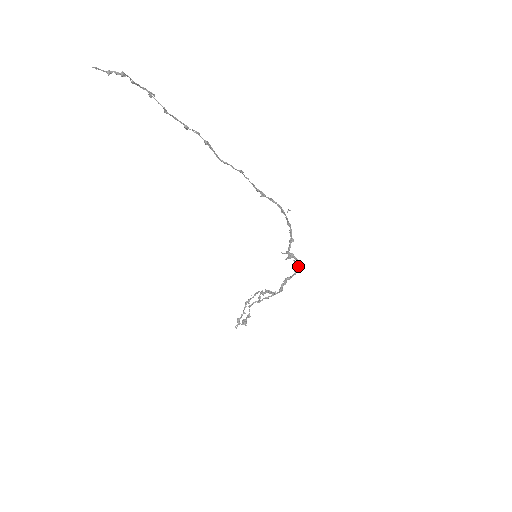
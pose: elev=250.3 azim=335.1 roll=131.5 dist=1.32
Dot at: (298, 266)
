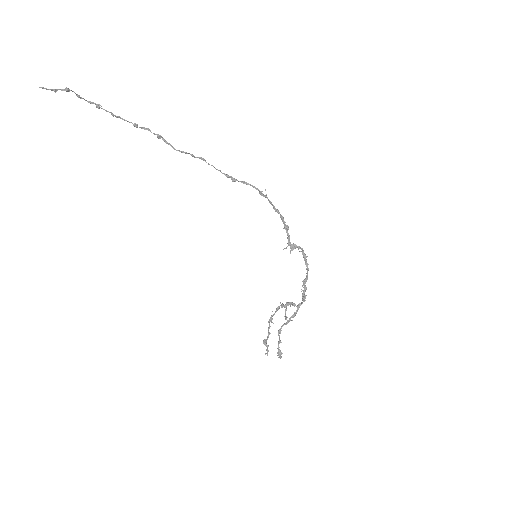
Dot at: (305, 256)
